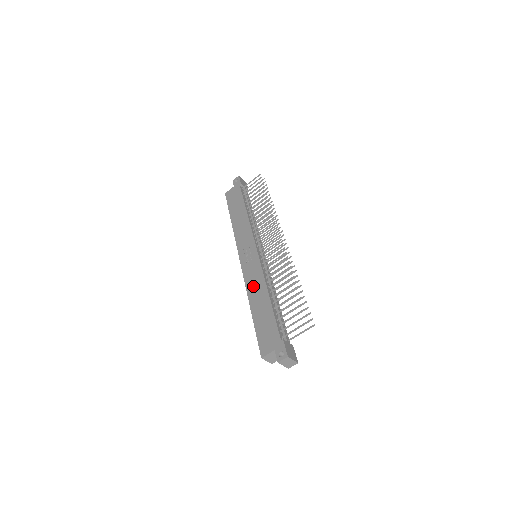
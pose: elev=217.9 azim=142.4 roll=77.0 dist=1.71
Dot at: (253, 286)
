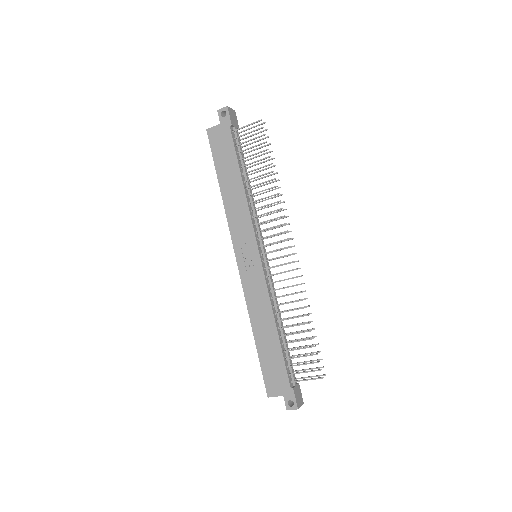
Dot at: (256, 307)
